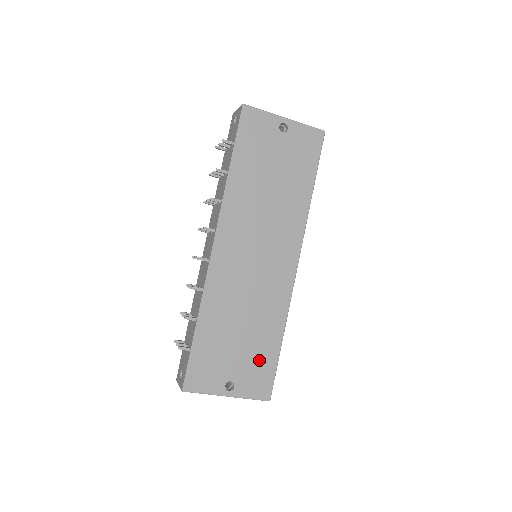
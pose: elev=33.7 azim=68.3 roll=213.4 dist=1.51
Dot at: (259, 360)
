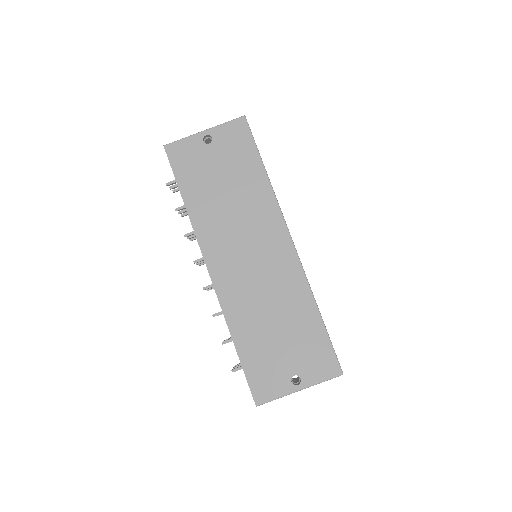
Dot at: (309, 343)
